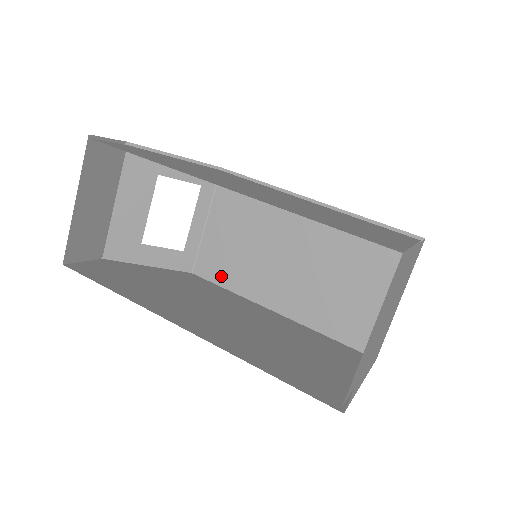
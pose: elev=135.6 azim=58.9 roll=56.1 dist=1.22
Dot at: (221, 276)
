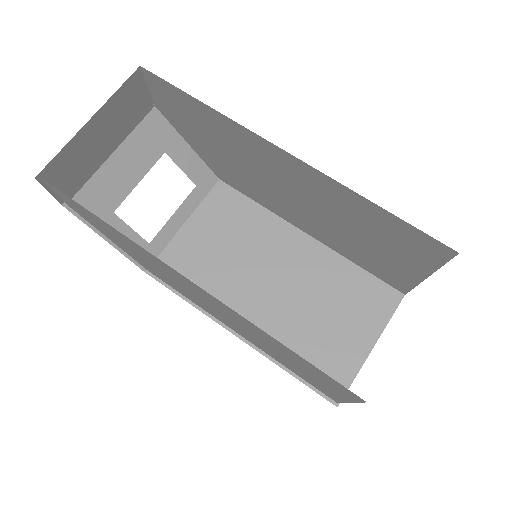
Dot at: occluded
